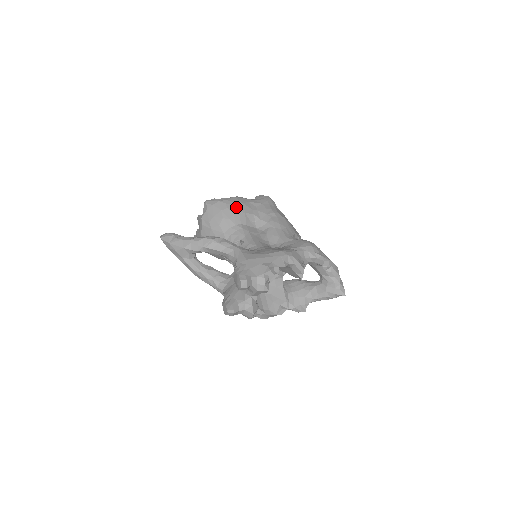
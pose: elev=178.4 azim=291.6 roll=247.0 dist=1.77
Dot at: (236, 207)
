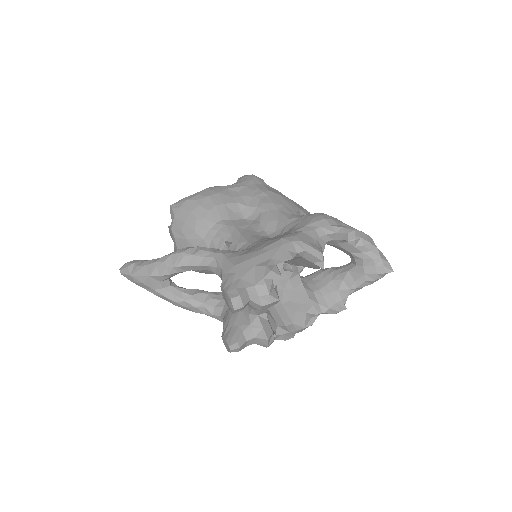
Dot at: (210, 200)
